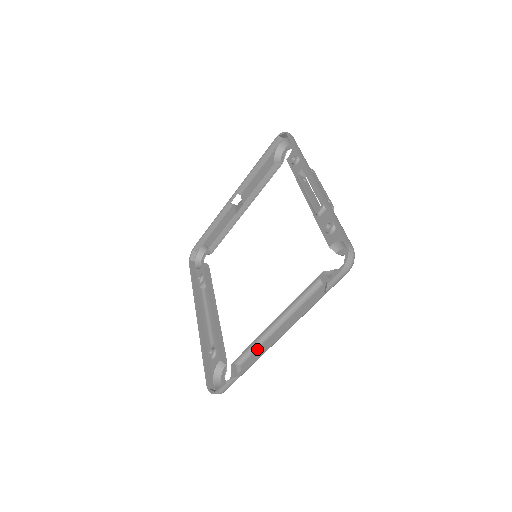
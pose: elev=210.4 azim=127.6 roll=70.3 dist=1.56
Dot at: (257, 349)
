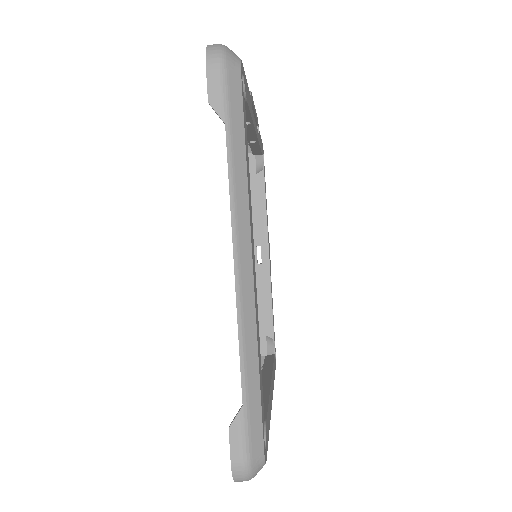
Dot at: occluded
